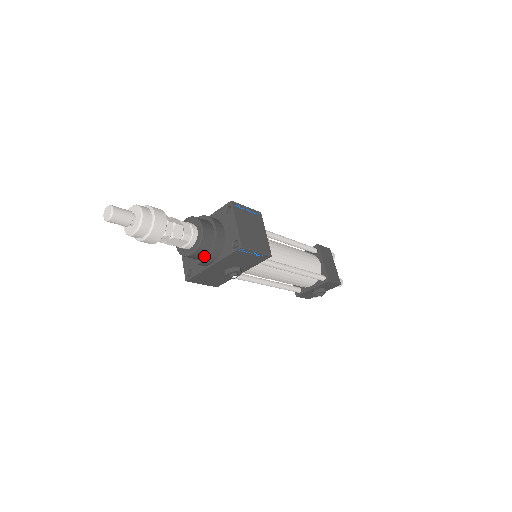
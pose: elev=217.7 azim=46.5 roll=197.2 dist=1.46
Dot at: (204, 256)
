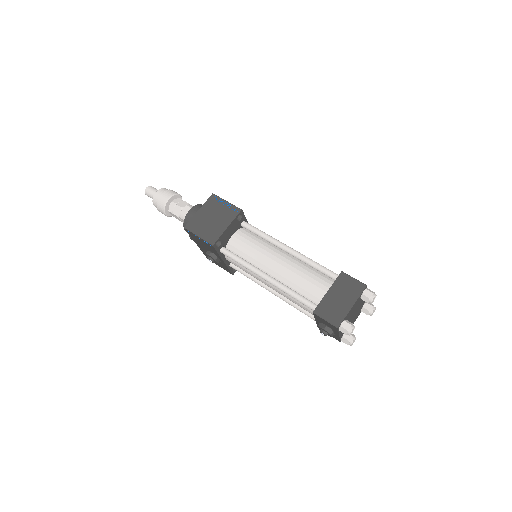
Dot at: occluded
